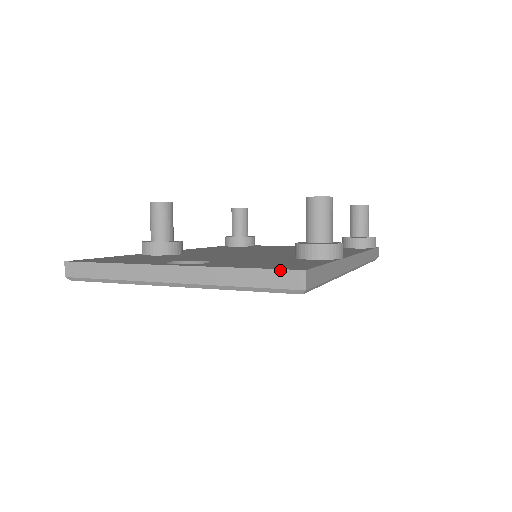
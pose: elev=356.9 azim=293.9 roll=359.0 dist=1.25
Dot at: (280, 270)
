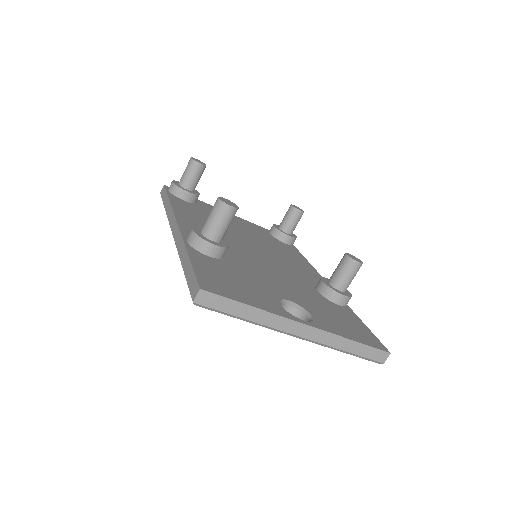
Dot at: (377, 349)
